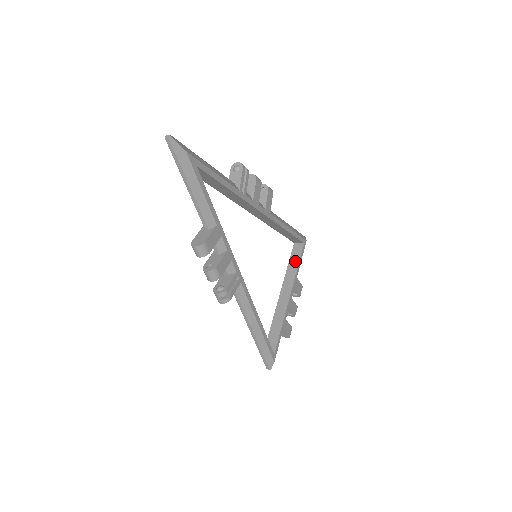
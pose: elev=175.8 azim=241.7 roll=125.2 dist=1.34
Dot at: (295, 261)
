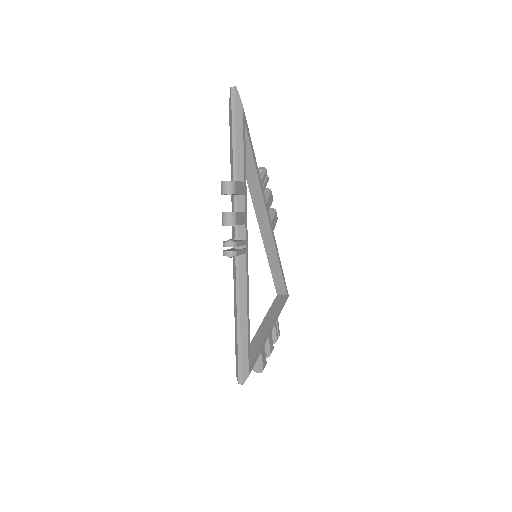
Dot at: (278, 305)
